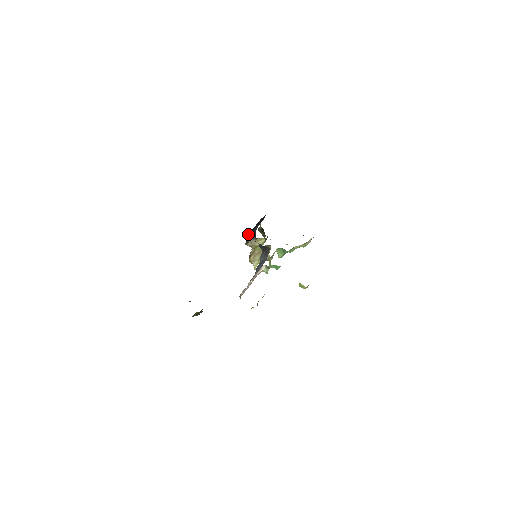
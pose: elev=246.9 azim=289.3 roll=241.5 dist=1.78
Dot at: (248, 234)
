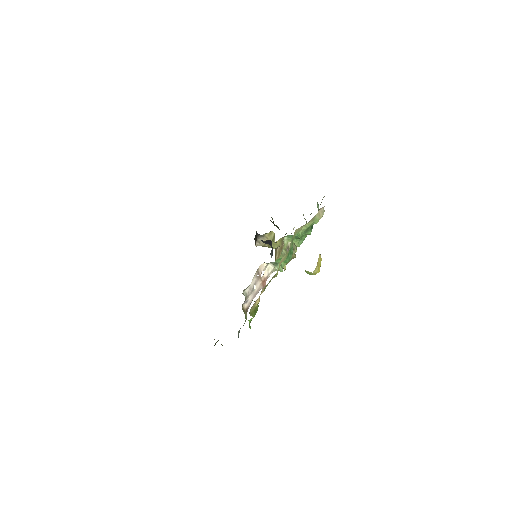
Dot at: occluded
